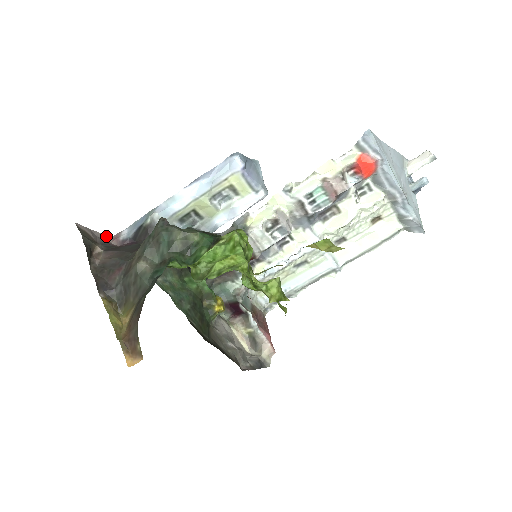
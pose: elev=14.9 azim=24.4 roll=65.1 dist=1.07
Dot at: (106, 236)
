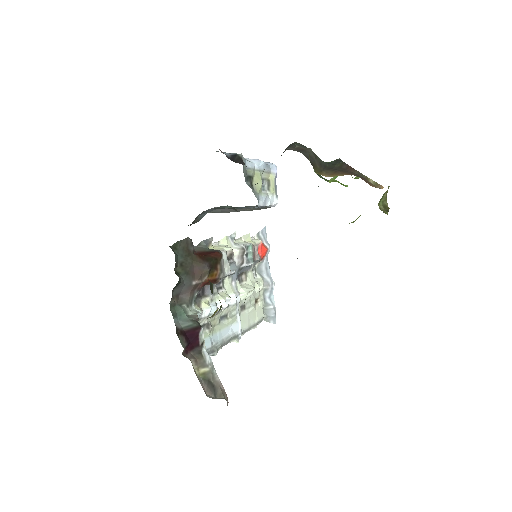
Dot at: occluded
